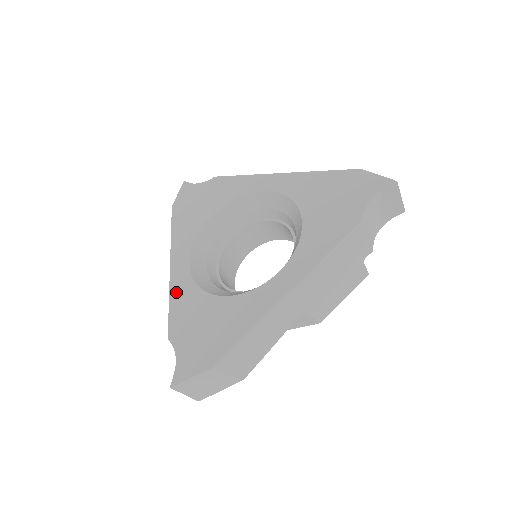
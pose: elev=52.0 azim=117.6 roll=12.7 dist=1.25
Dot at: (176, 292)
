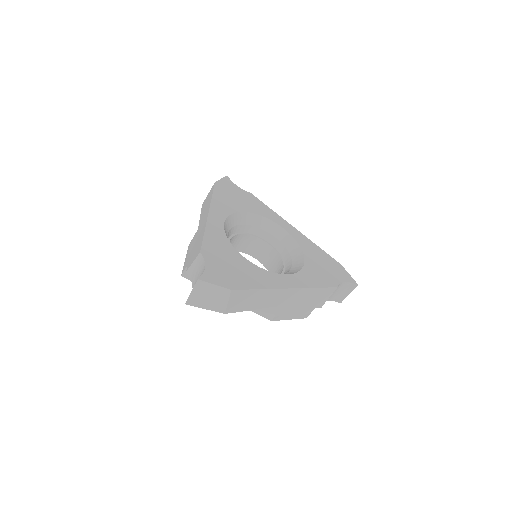
Dot at: (211, 231)
